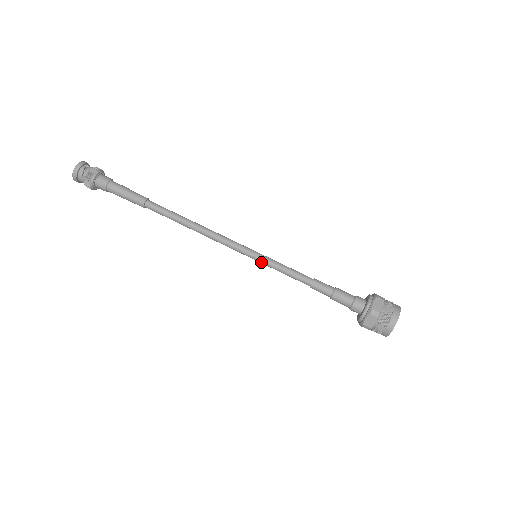
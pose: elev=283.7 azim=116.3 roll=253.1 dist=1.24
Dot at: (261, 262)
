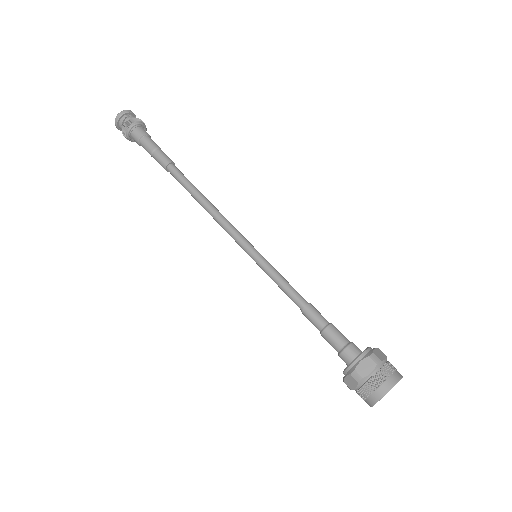
Dot at: (258, 265)
